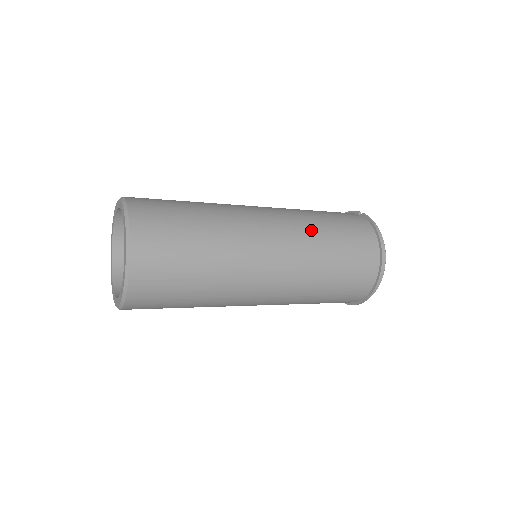
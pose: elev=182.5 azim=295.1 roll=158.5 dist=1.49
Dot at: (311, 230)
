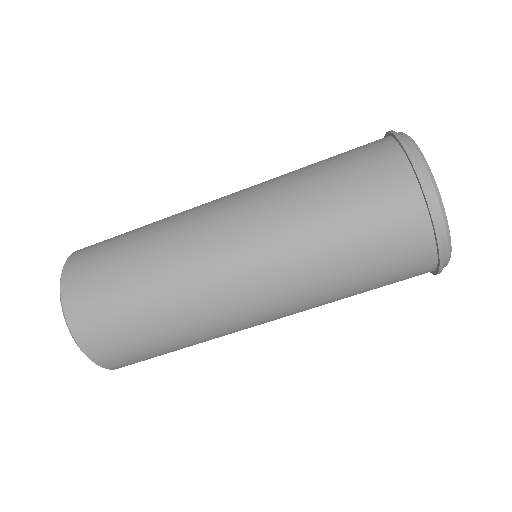
Dot at: occluded
